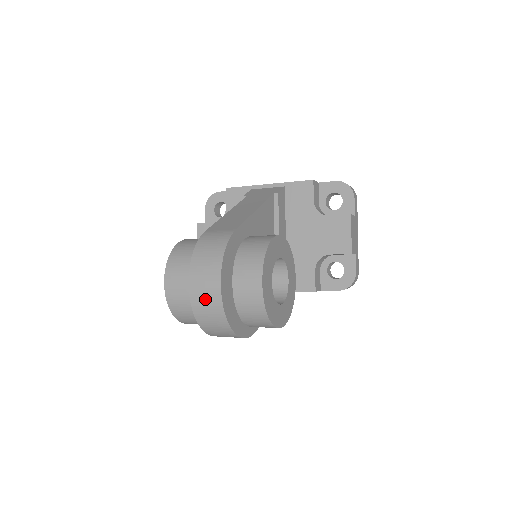
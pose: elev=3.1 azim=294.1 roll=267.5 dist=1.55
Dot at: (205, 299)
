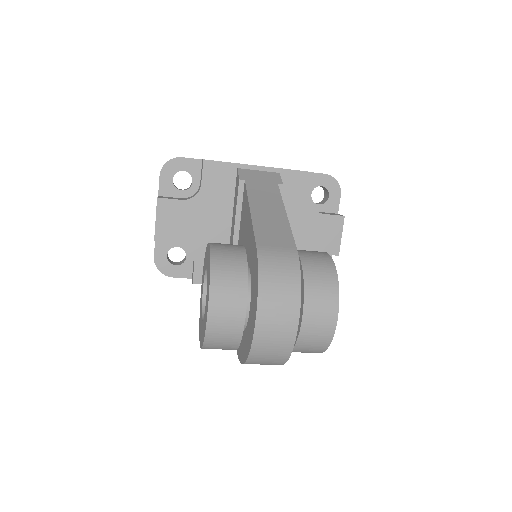
Dot at: (274, 337)
